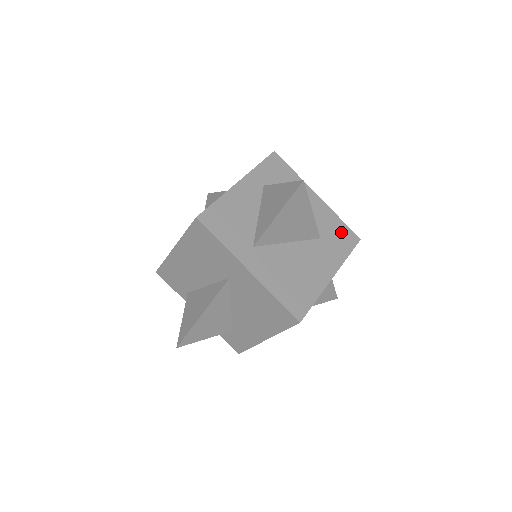
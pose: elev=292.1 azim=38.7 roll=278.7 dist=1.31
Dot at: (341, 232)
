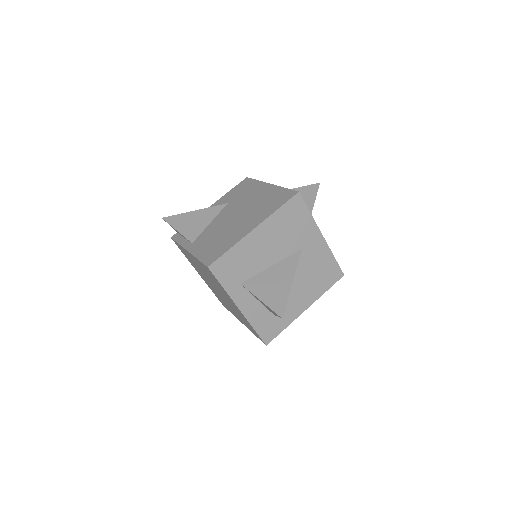
Dot at: occluded
